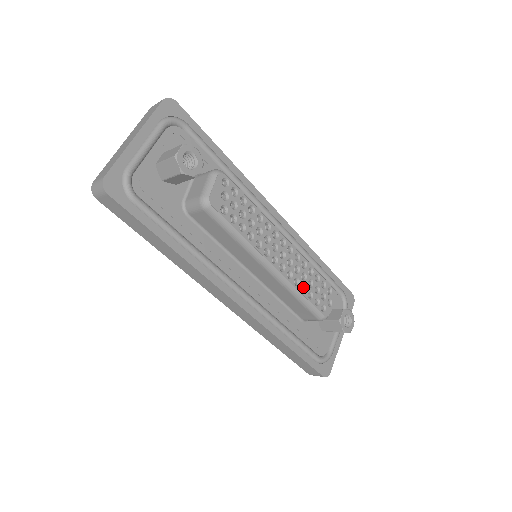
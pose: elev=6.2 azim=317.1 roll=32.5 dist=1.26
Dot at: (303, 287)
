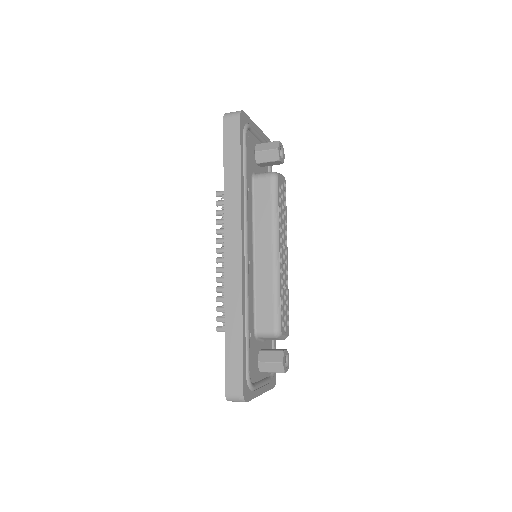
Dot at: occluded
